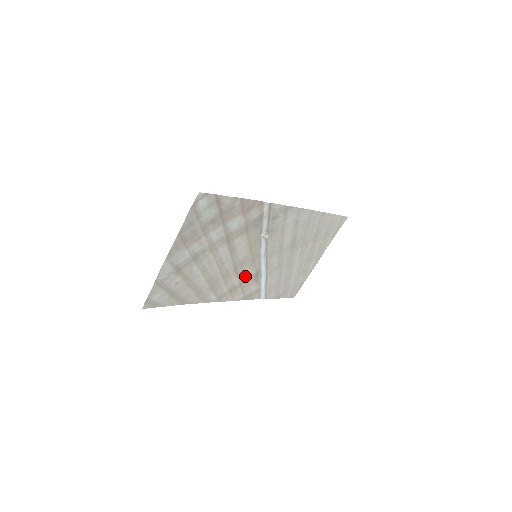
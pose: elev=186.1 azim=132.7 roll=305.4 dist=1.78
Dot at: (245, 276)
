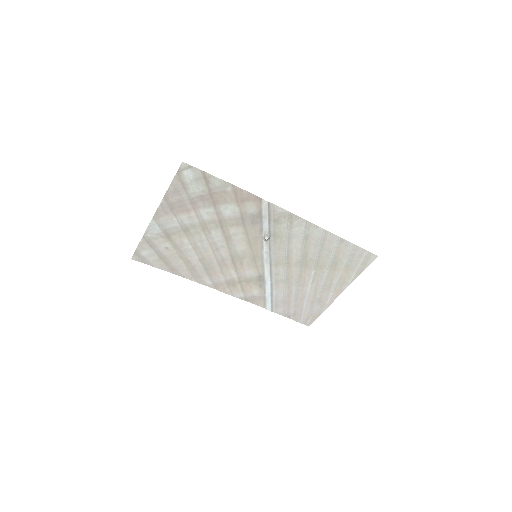
Dot at: (245, 274)
